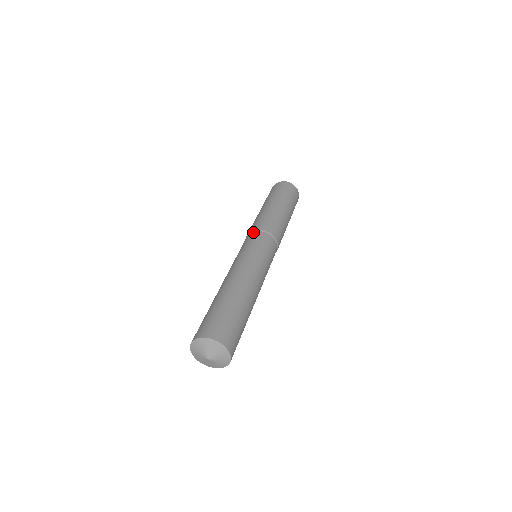
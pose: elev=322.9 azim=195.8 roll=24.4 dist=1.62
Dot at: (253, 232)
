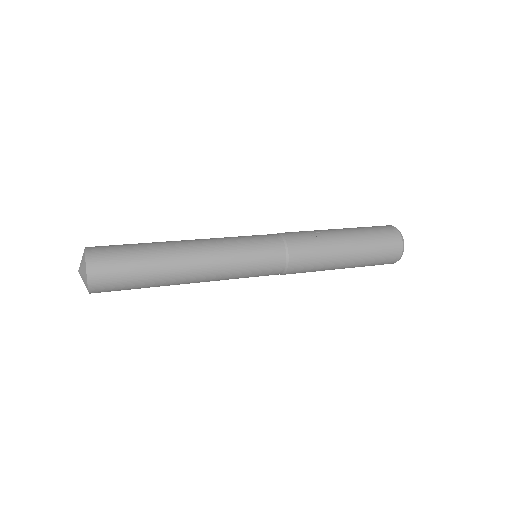
Dot at: (281, 238)
